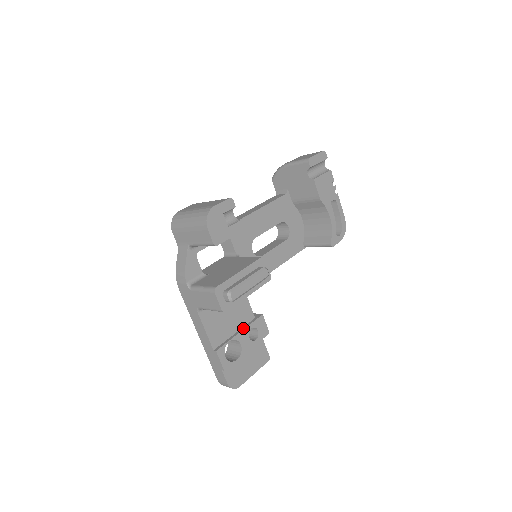
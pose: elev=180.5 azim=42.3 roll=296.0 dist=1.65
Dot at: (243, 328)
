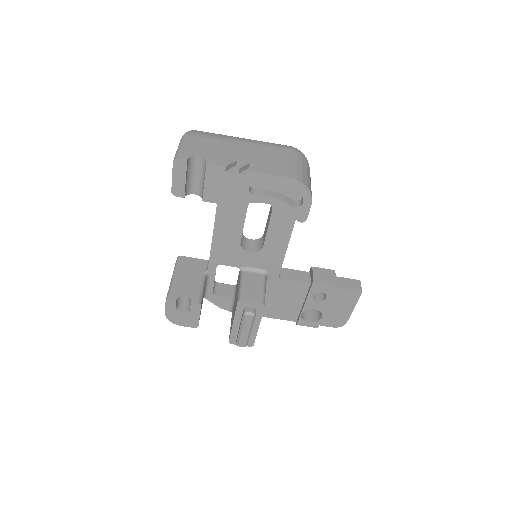
Dot at: (305, 299)
